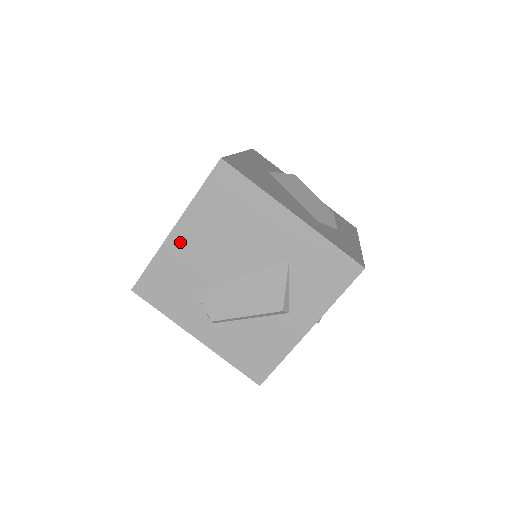
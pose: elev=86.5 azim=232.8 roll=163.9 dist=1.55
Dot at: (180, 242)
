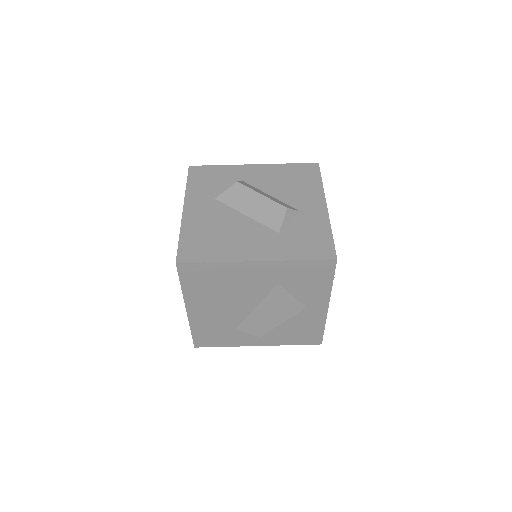
Dot at: (198, 314)
